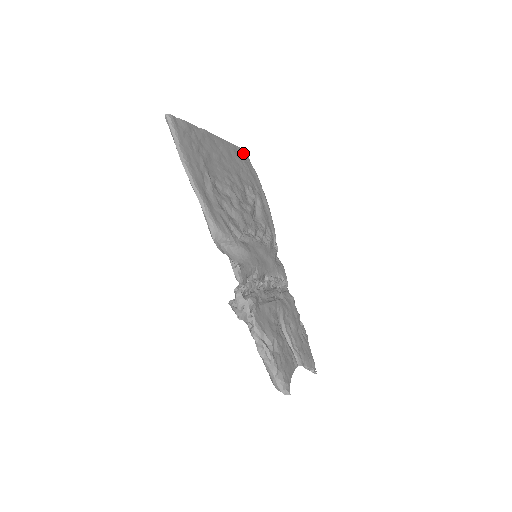
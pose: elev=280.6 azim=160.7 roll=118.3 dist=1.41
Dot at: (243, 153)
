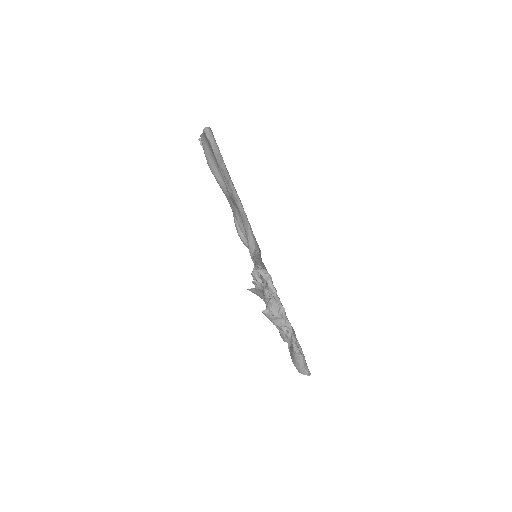
Dot at: occluded
